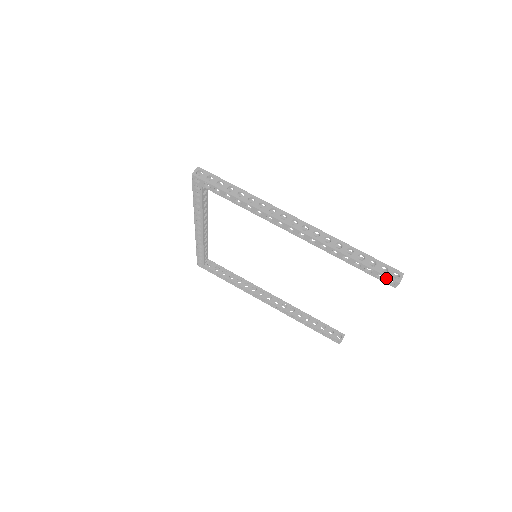
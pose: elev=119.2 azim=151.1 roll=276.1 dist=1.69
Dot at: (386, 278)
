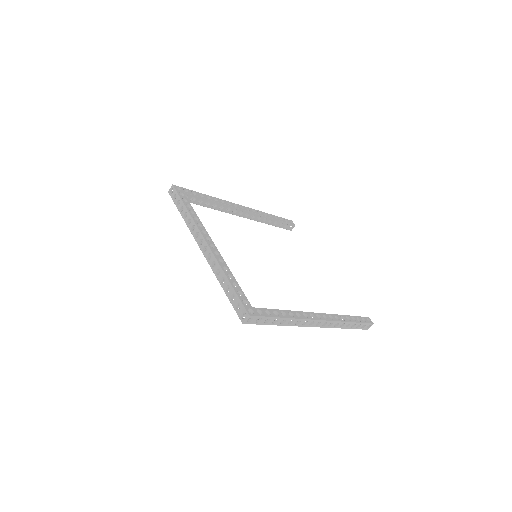
Dot at: (361, 327)
